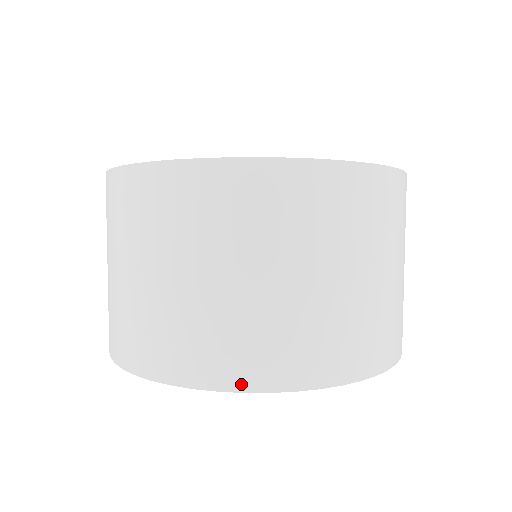
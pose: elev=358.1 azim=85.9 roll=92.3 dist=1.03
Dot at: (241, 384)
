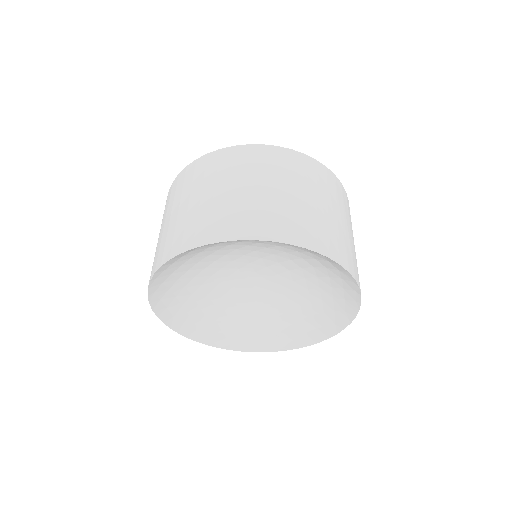
Dot at: (329, 254)
